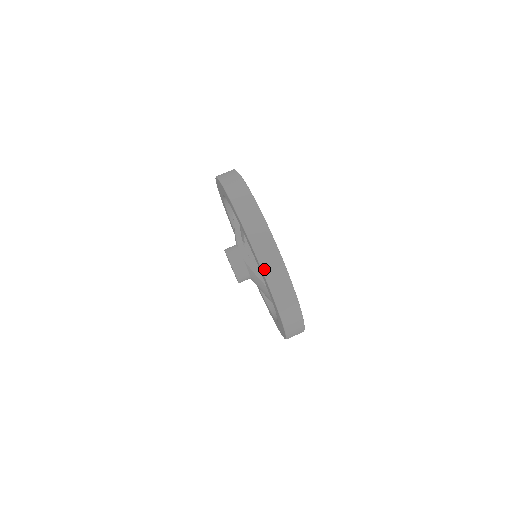
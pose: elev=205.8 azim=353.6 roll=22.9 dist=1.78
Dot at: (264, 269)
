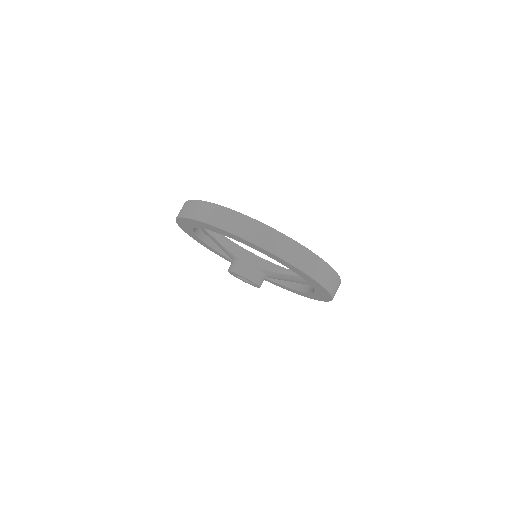
Dot at: (299, 267)
